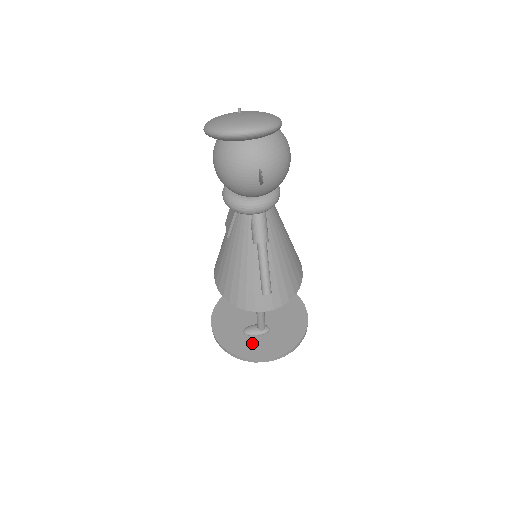
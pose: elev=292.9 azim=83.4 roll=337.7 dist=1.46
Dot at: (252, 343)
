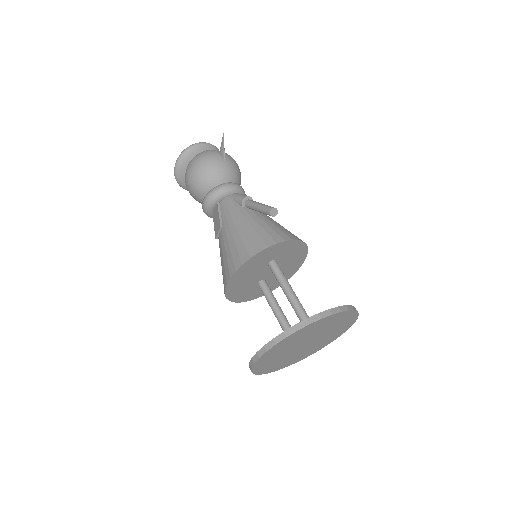
Dot at: occluded
